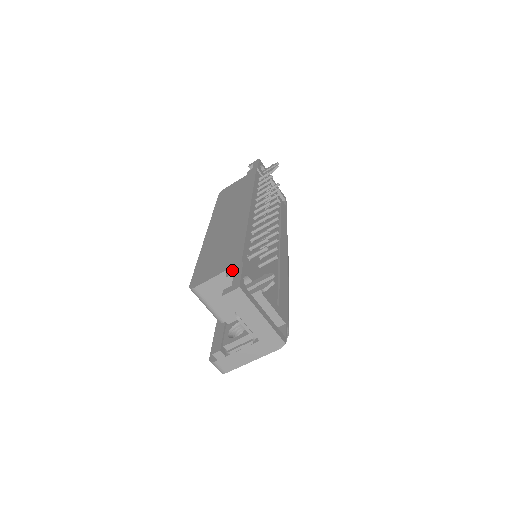
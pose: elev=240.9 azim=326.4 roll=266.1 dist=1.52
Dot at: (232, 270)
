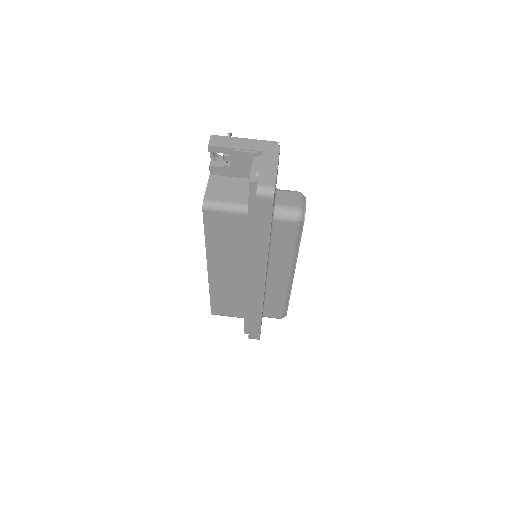
Dot at: occluded
